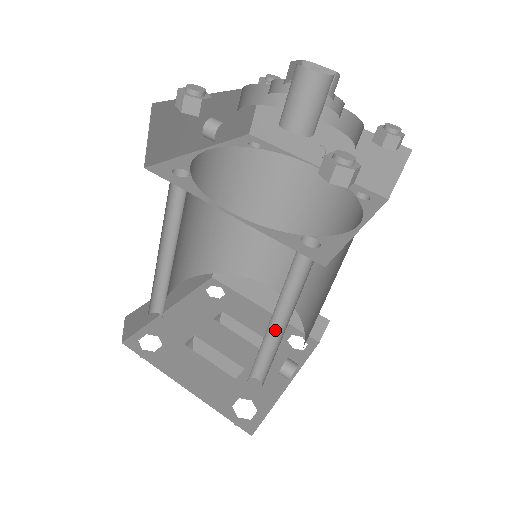
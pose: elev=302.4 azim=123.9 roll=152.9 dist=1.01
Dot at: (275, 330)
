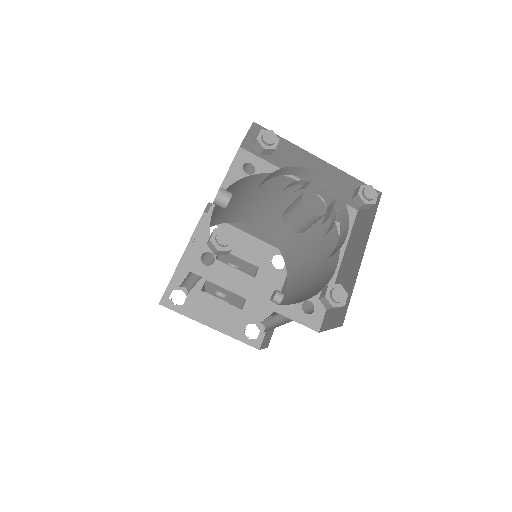
Dot at: (276, 315)
